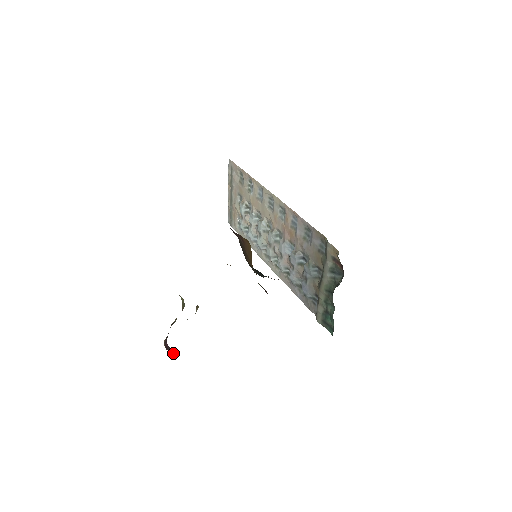
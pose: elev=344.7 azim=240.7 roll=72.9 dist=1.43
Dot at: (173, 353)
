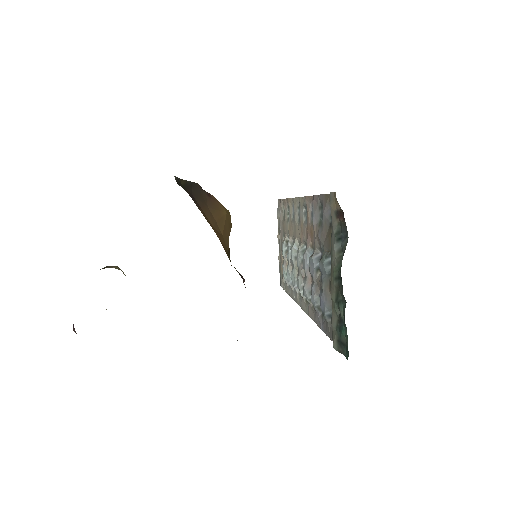
Dot at: (75, 331)
